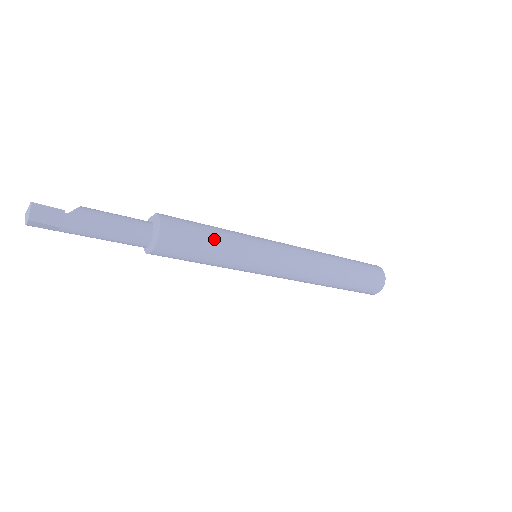
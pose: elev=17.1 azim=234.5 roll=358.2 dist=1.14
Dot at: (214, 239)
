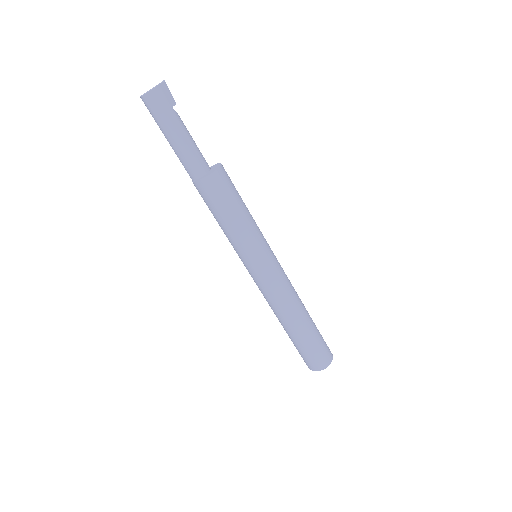
Dot at: (245, 207)
